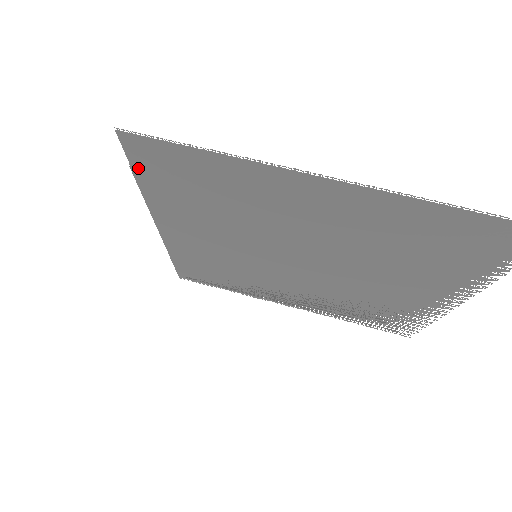
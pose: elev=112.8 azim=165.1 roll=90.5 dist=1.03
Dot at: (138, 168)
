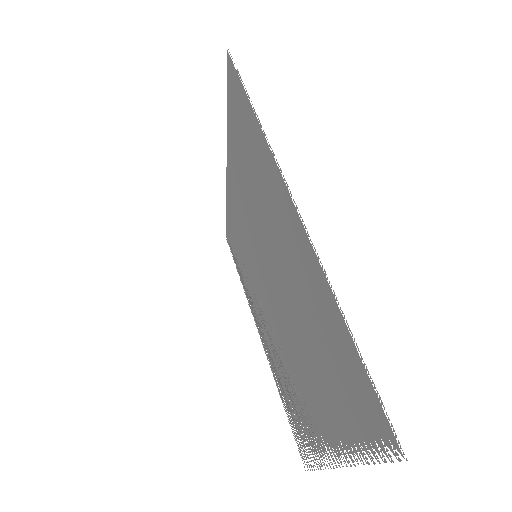
Dot at: occluded
